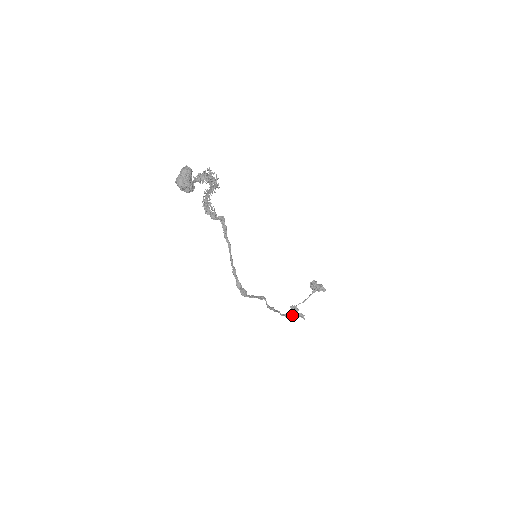
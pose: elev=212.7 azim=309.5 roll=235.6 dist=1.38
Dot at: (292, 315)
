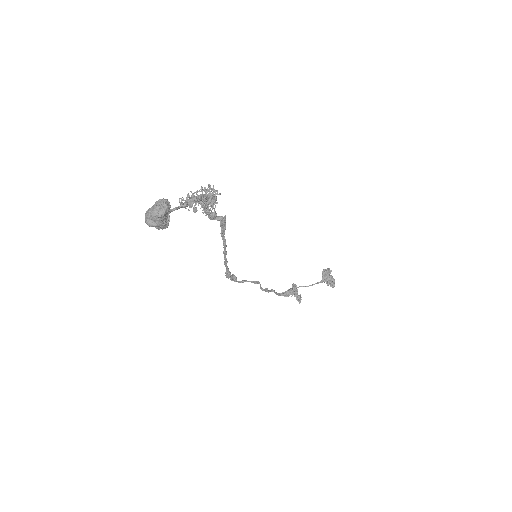
Dot at: (289, 295)
